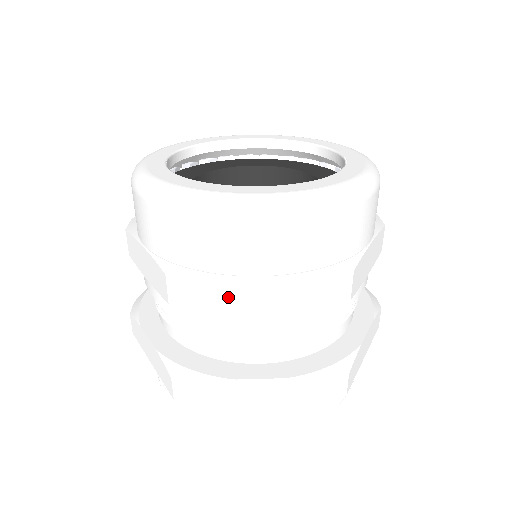
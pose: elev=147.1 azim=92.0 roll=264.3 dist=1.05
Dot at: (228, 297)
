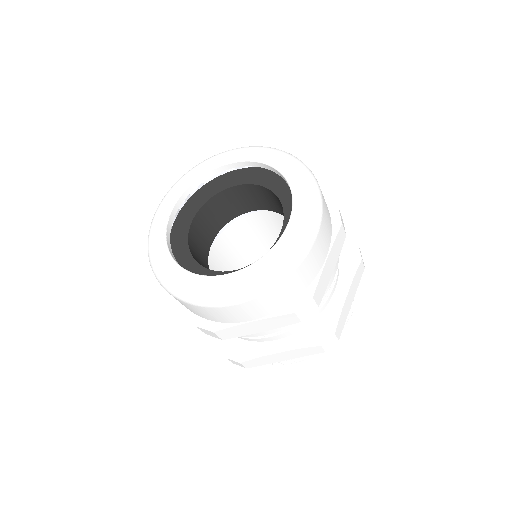
Dot at: occluded
